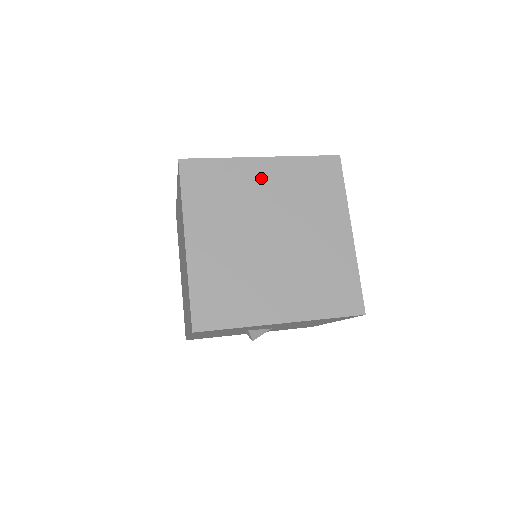
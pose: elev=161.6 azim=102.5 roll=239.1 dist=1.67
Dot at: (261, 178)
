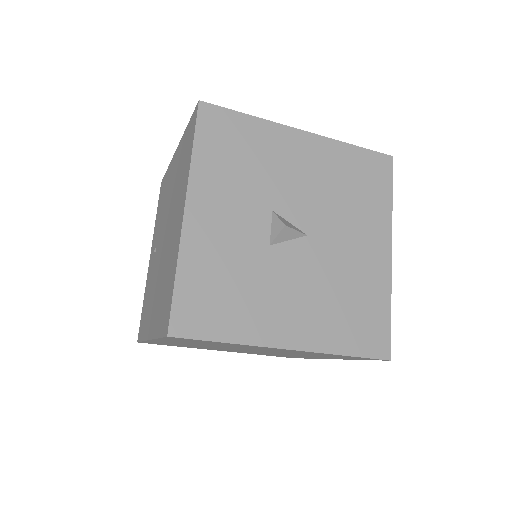
Dot at: occluded
